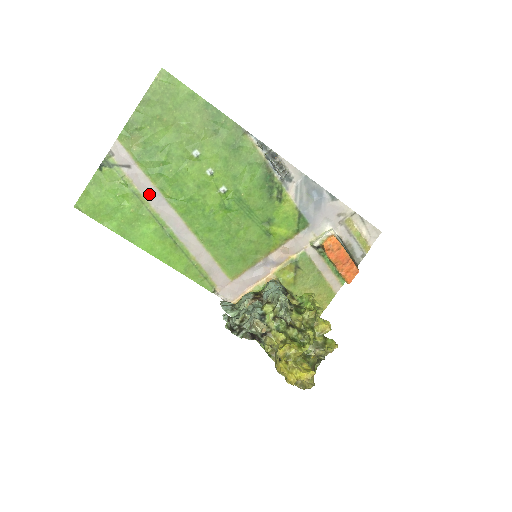
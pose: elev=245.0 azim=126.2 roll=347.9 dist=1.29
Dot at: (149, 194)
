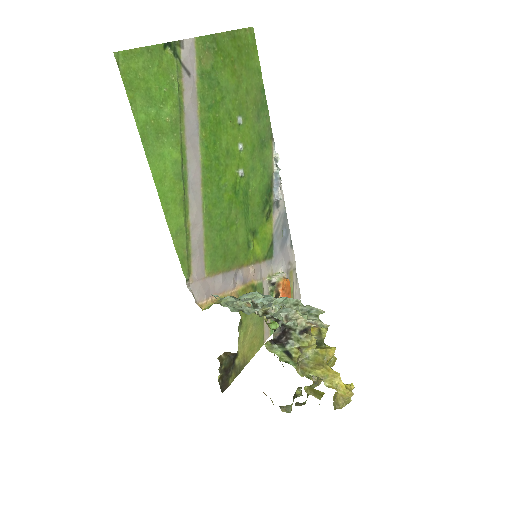
Dot at: (190, 119)
